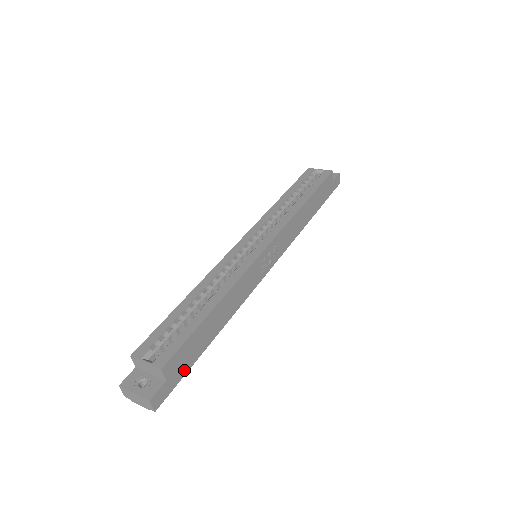
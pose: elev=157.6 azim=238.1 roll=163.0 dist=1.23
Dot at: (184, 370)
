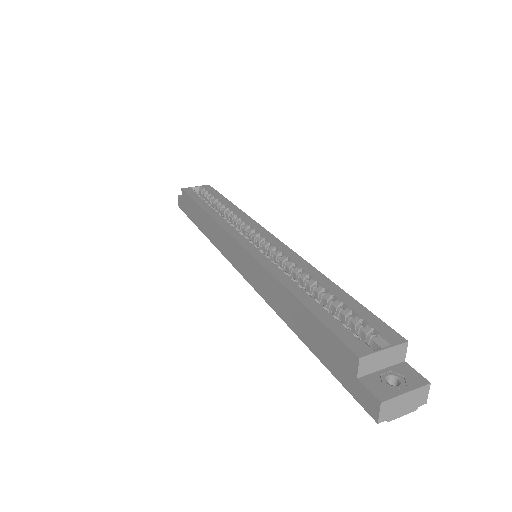
Dot at: occluded
